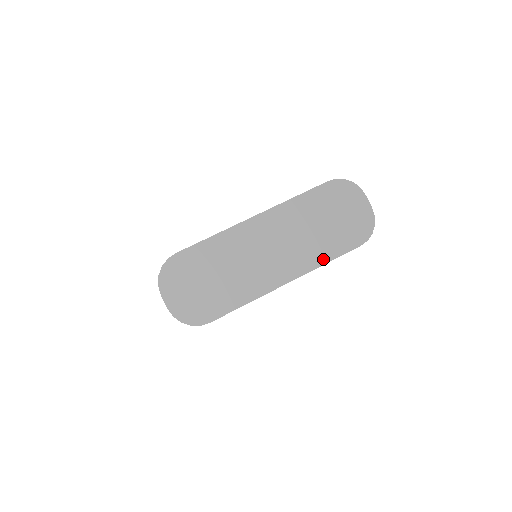
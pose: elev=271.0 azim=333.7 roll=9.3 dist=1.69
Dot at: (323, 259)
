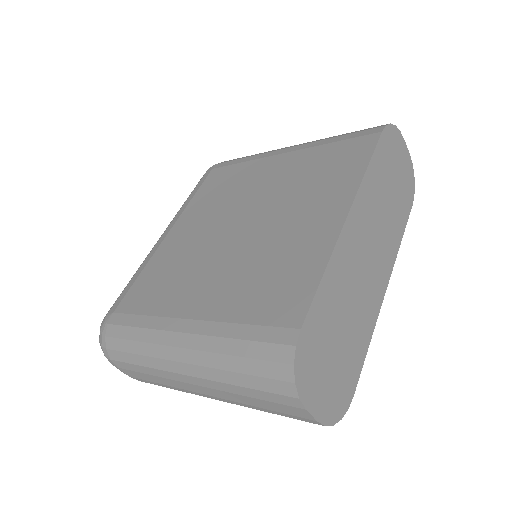
Dot at: (399, 238)
